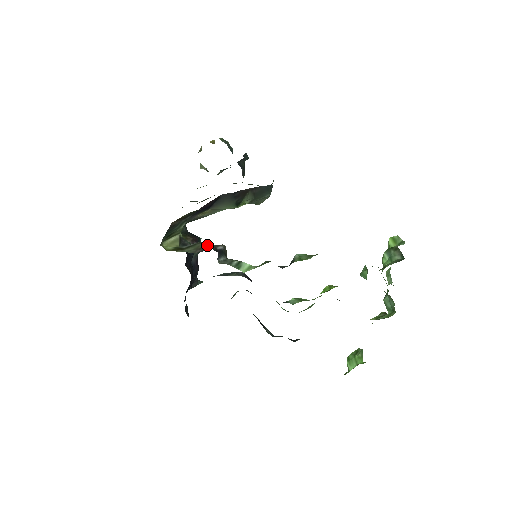
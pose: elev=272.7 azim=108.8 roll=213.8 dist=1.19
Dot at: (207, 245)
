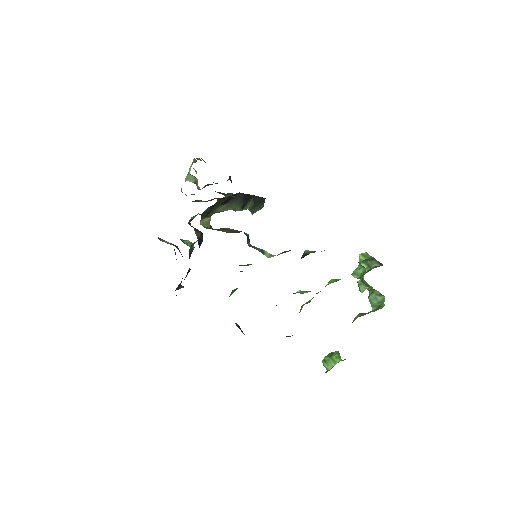
Dot at: (235, 230)
